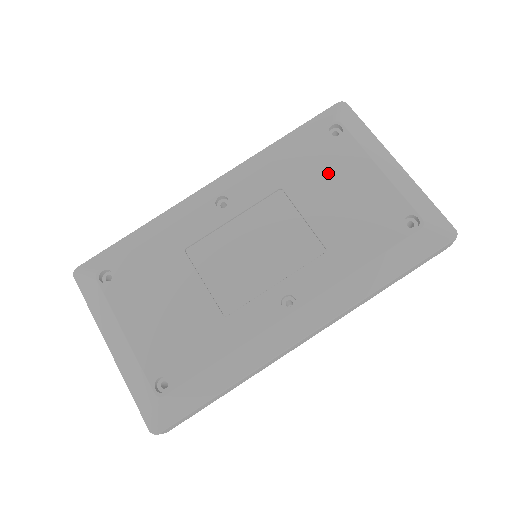
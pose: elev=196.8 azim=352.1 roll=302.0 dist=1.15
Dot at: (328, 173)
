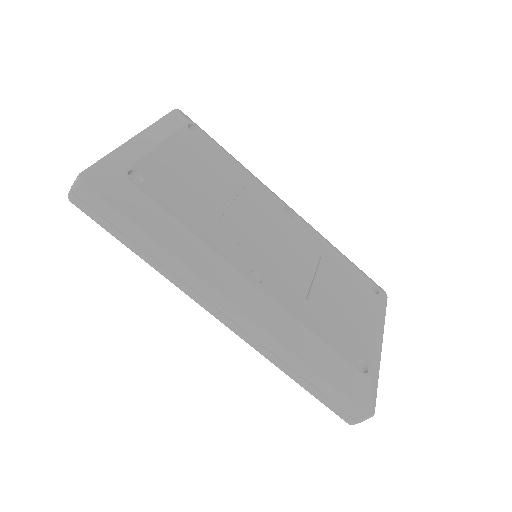
Dot at: (350, 289)
